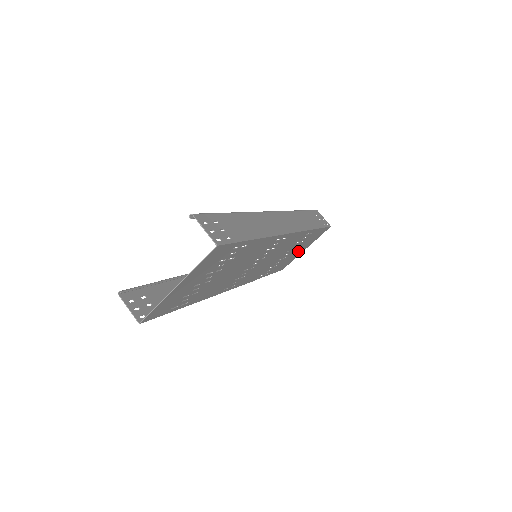
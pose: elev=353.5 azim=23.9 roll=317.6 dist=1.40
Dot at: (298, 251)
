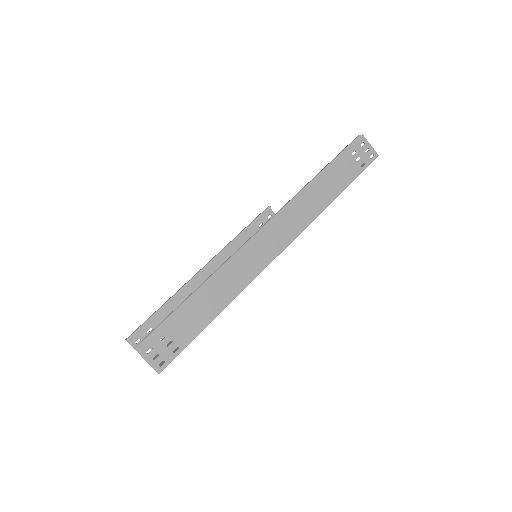
Dot at: occluded
